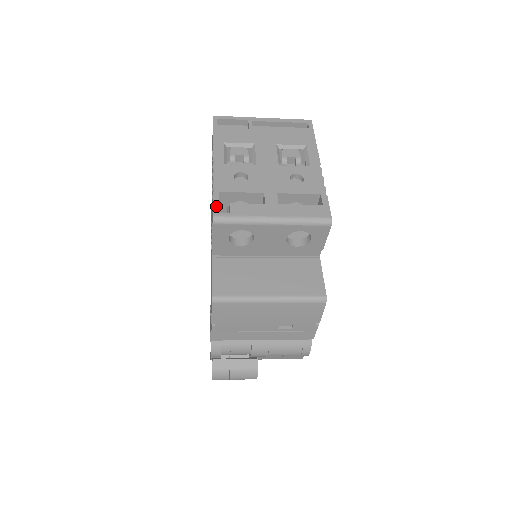
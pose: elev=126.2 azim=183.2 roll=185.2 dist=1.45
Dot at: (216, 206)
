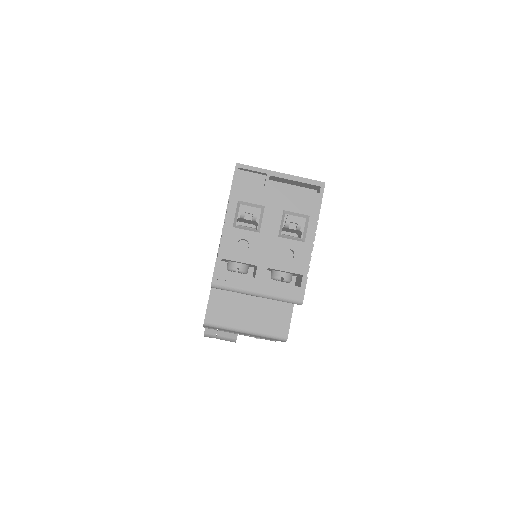
Dot at: (216, 273)
